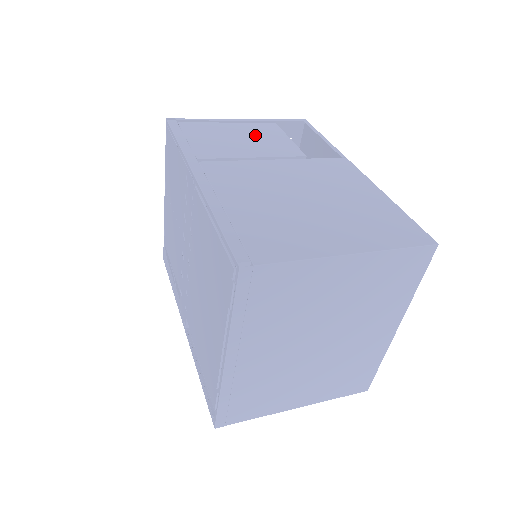
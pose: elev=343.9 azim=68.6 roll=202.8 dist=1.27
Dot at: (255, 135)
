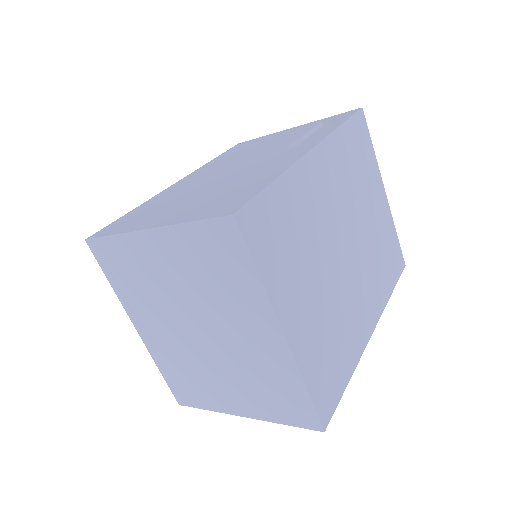
Dot at: (278, 139)
